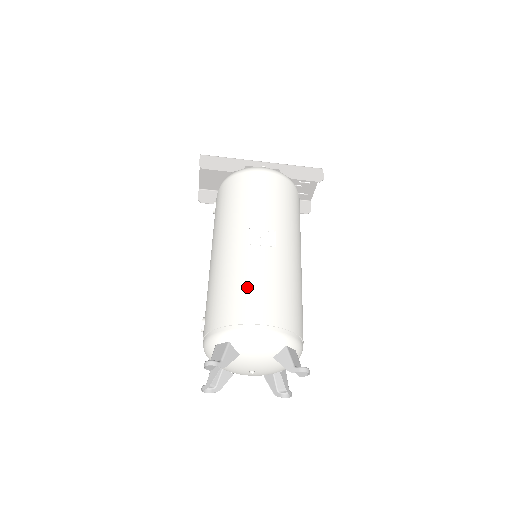
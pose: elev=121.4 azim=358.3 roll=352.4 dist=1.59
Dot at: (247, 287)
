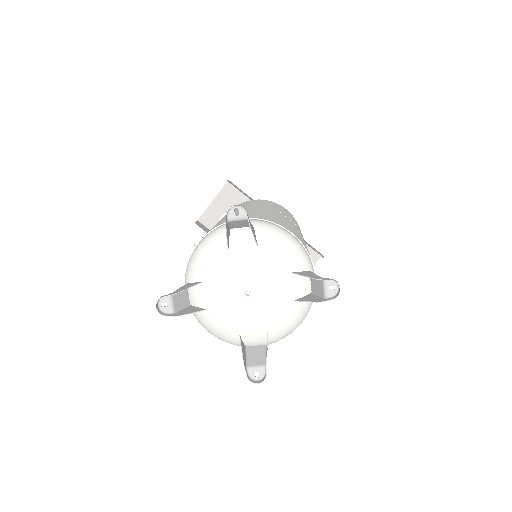
Dot at: (276, 217)
